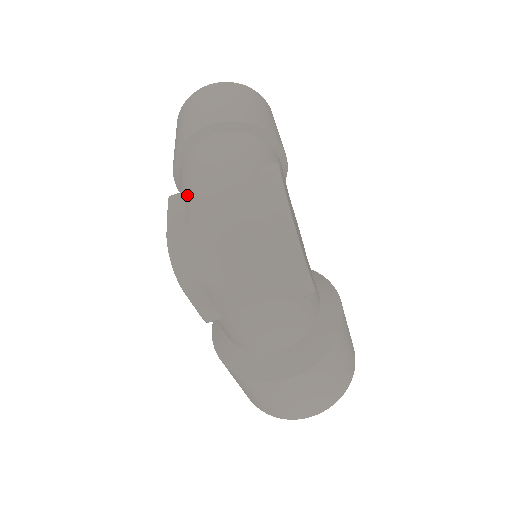
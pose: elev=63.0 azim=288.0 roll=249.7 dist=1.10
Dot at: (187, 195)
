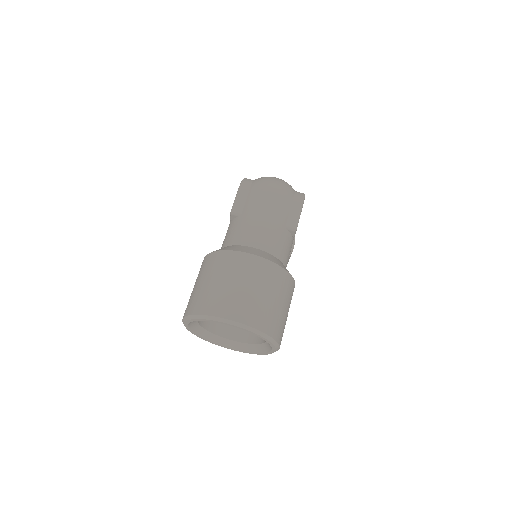
Dot at: occluded
